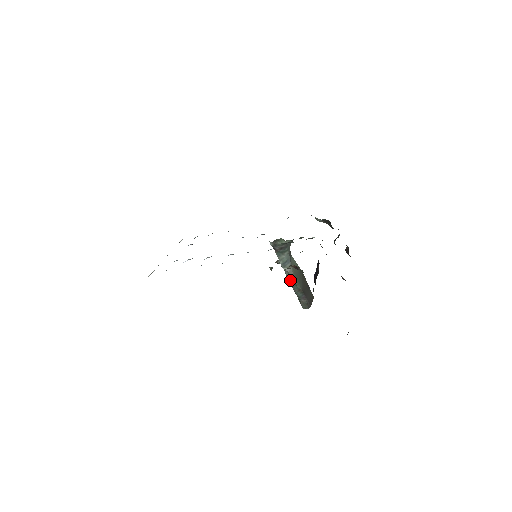
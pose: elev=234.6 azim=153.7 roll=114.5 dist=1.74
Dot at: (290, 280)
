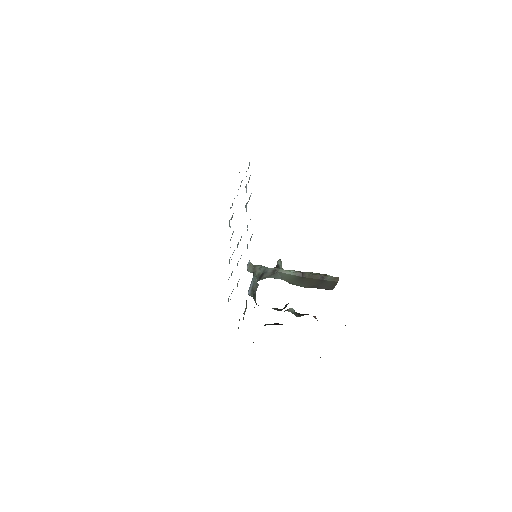
Dot at: occluded
